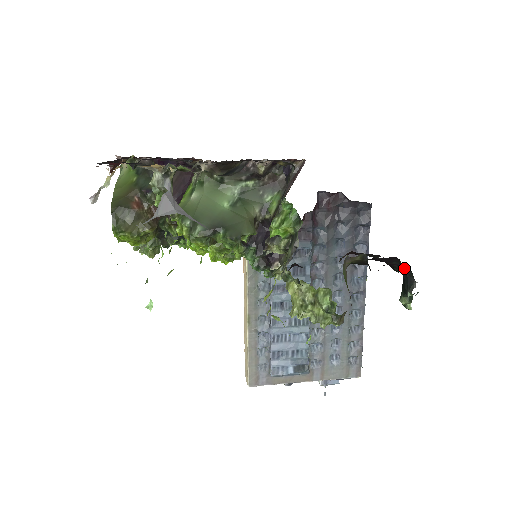
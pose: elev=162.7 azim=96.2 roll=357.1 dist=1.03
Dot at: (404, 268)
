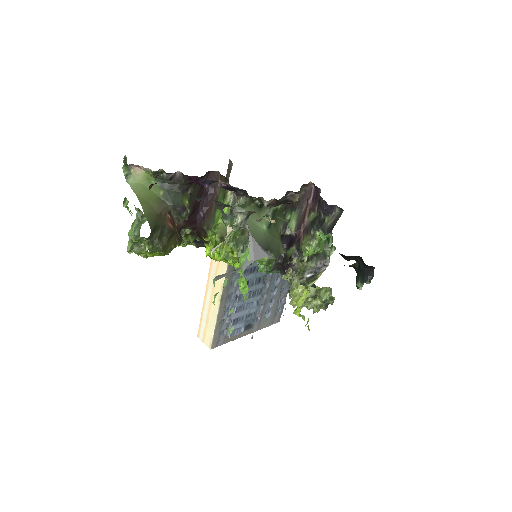
Dot at: (370, 267)
